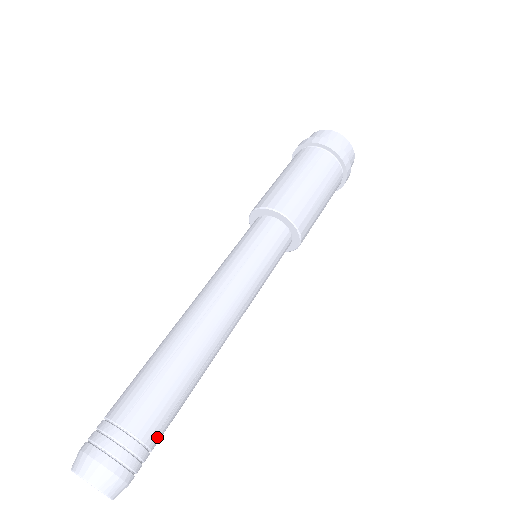
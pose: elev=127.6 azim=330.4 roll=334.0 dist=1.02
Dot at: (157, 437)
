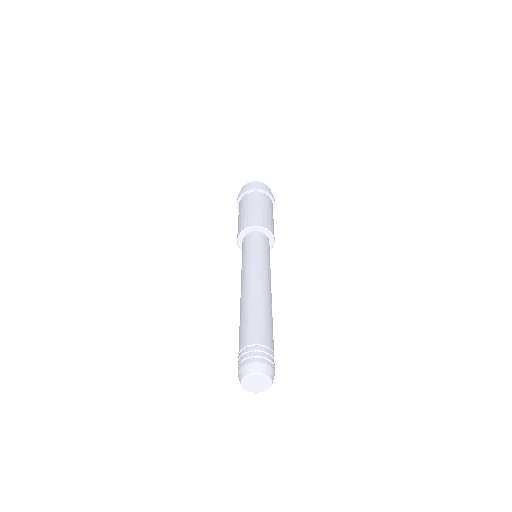
Dot at: (273, 348)
